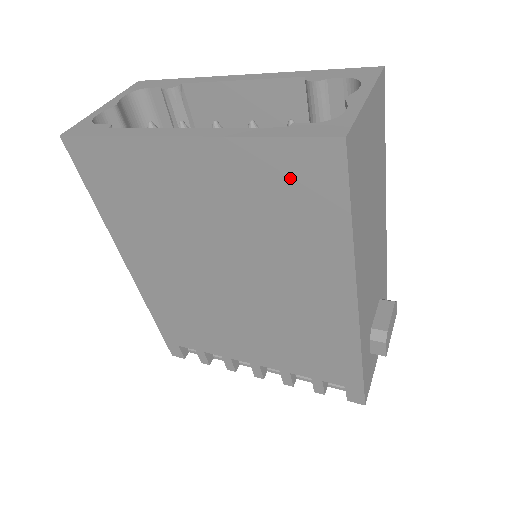
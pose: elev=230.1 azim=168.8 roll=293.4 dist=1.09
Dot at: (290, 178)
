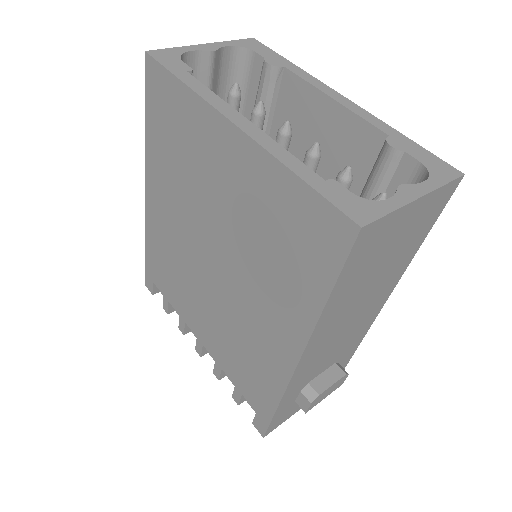
Dot at: (300, 224)
